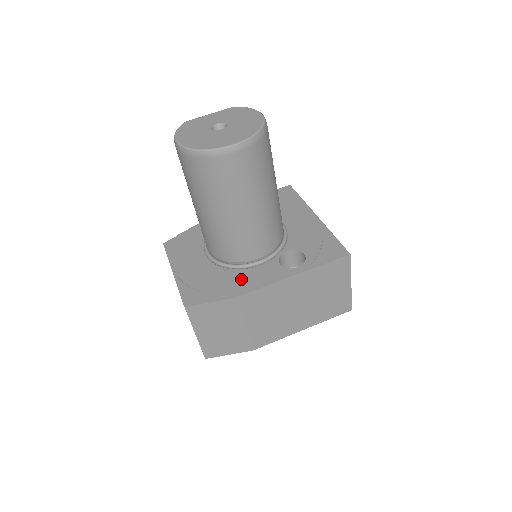
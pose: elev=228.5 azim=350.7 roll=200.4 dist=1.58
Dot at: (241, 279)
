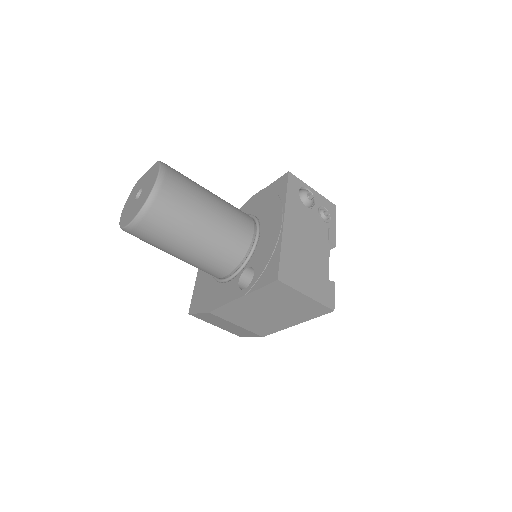
Dot at: (216, 294)
